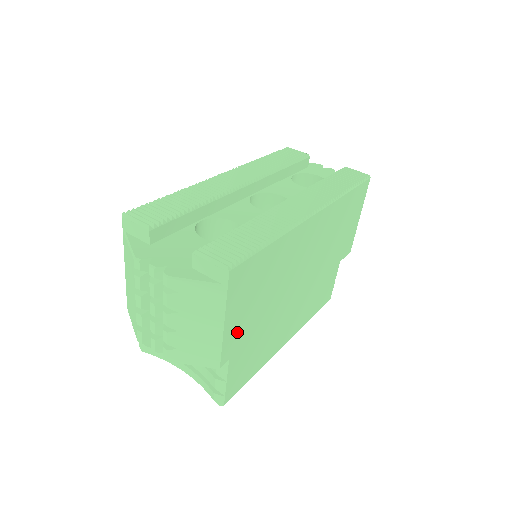
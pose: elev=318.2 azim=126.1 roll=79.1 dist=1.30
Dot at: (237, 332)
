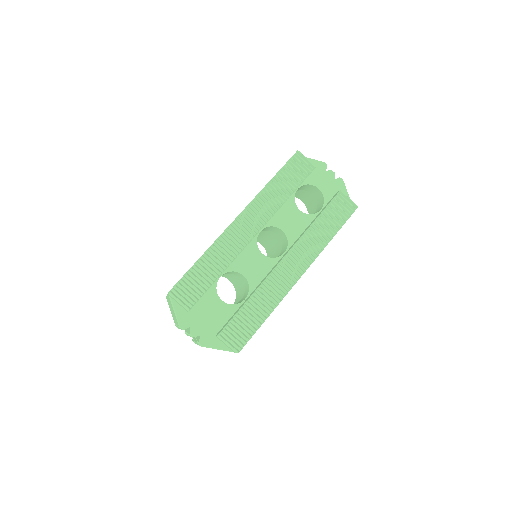
Dot at: occluded
